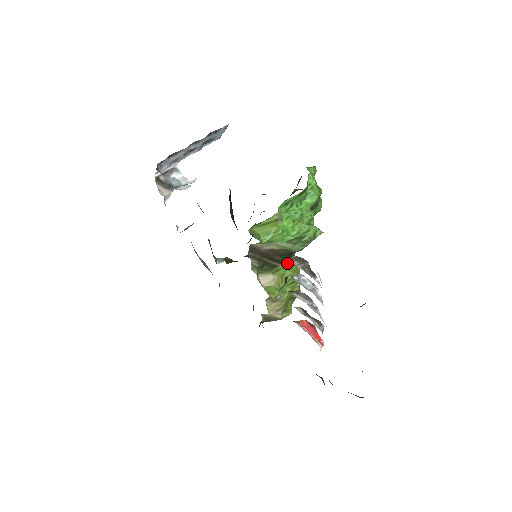
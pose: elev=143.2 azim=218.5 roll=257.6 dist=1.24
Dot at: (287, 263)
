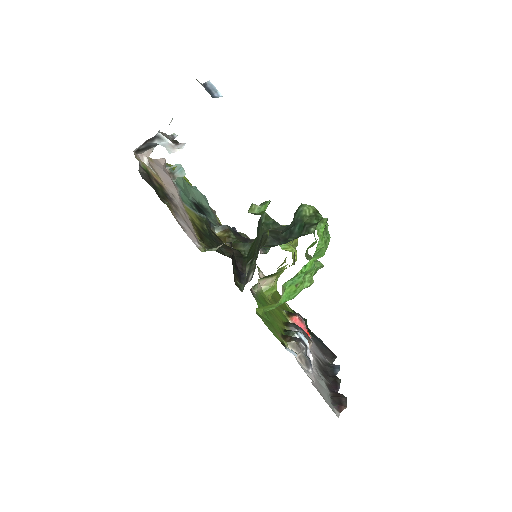
Dot at: (286, 268)
